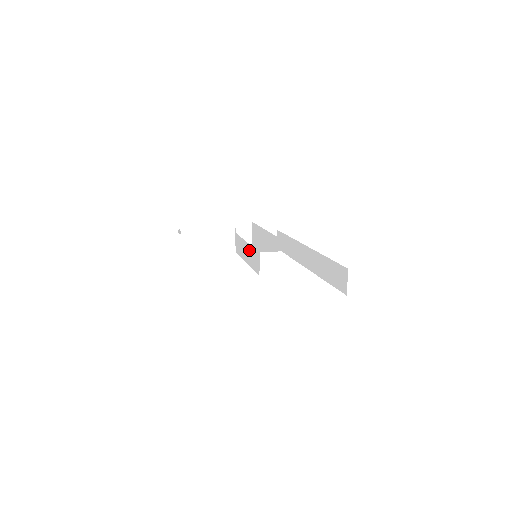
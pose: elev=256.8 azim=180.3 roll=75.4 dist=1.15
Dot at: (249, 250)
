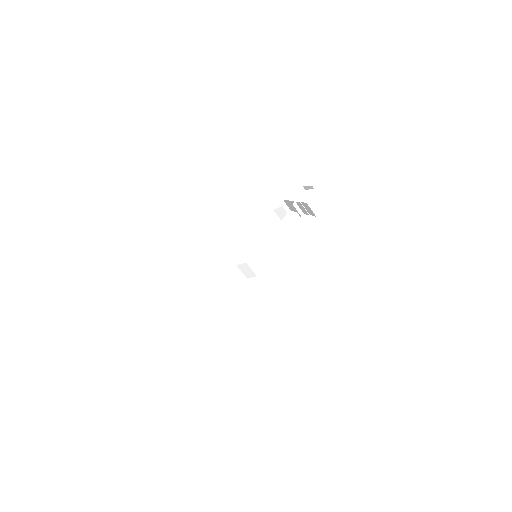
Dot at: occluded
